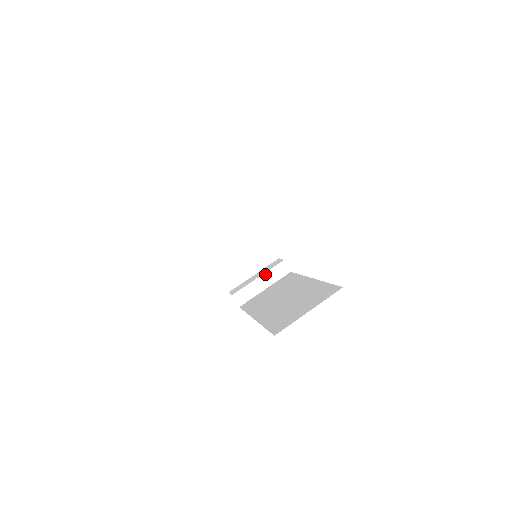
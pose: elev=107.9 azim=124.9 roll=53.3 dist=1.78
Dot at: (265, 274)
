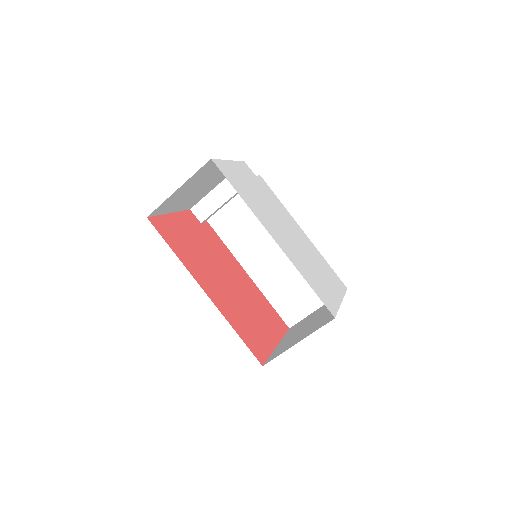
Dot at: (235, 194)
